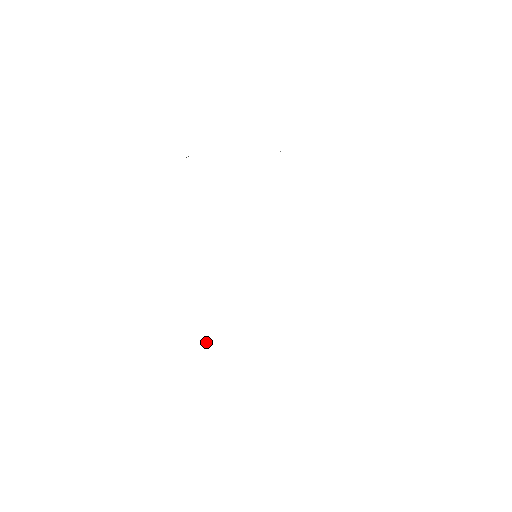
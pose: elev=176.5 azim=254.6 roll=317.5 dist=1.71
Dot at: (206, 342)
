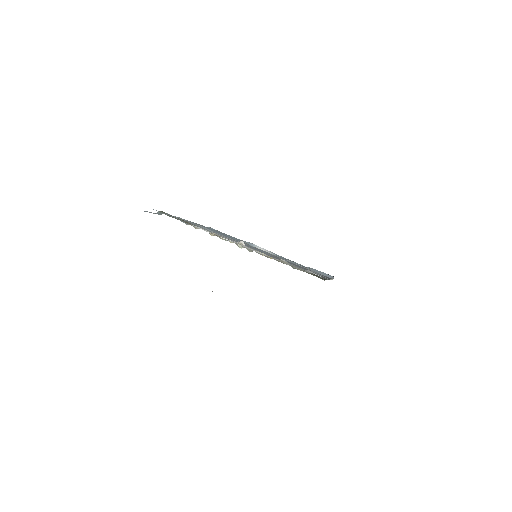
Dot at: occluded
